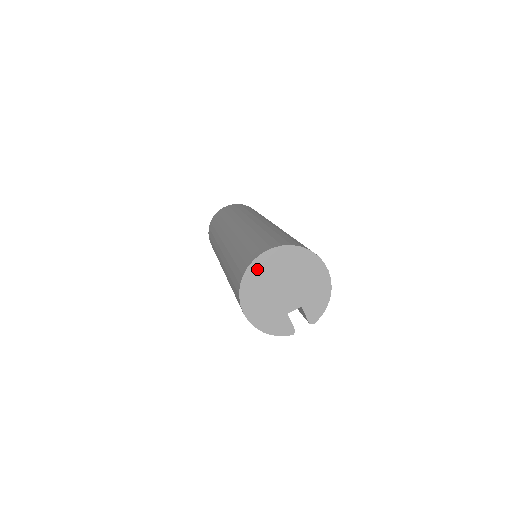
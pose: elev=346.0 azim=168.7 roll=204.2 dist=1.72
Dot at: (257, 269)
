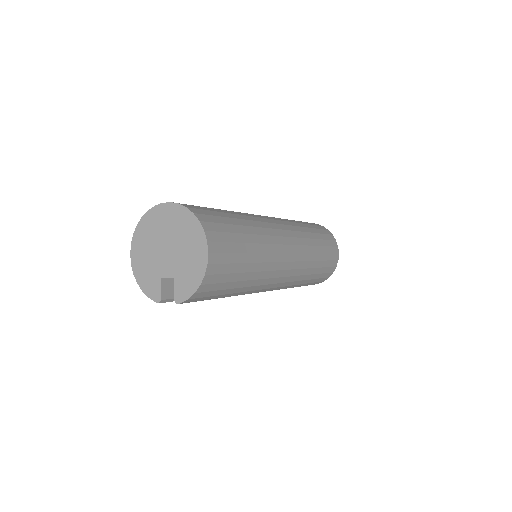
Dot at: (153, 217)
